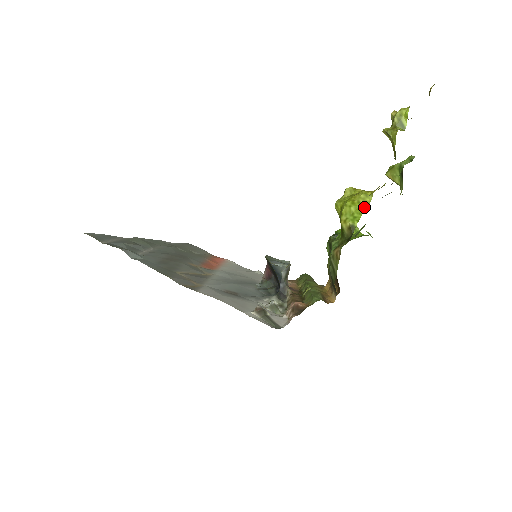
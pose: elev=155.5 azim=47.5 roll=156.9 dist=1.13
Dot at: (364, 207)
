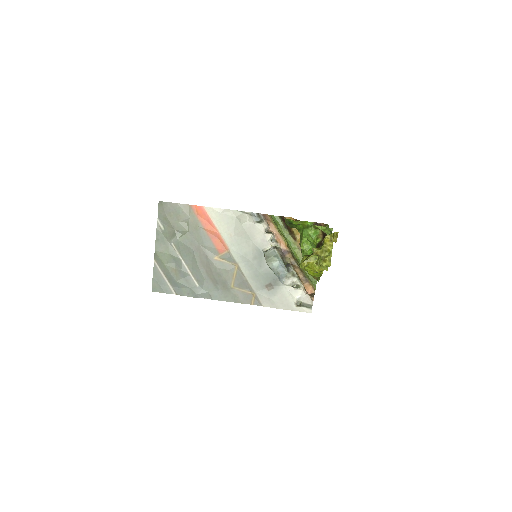
Dot at: (321, 274)
